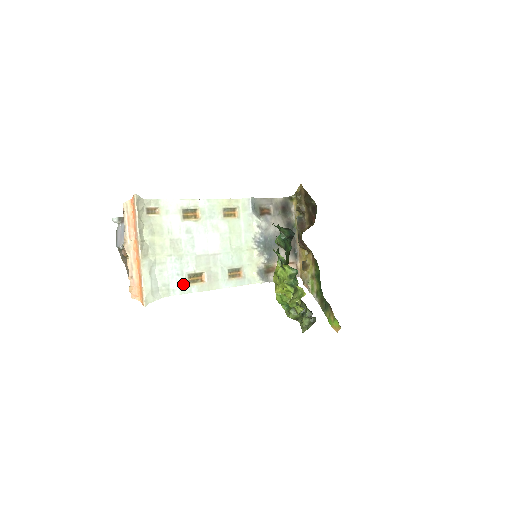
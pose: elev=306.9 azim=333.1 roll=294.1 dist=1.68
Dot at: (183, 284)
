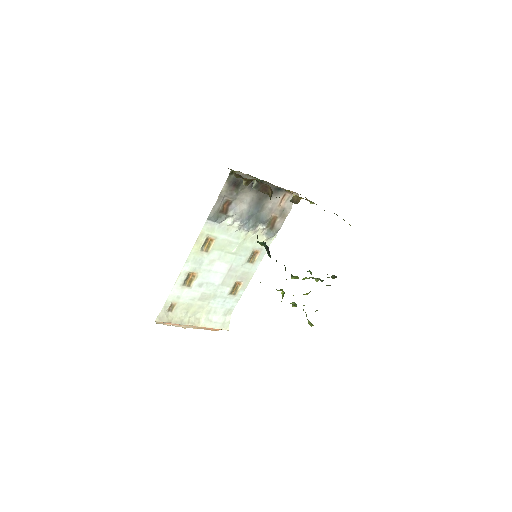
Dot at: (233, 299)
